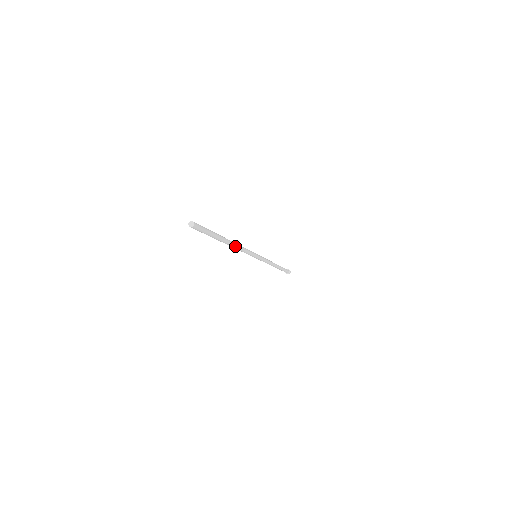
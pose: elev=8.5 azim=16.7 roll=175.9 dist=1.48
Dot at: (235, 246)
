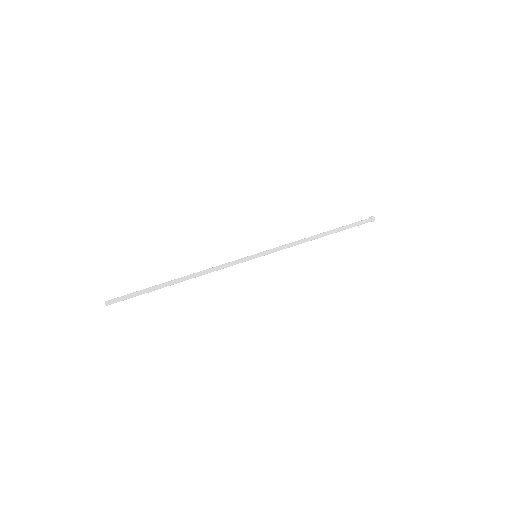
Dot at: (195, 277)
